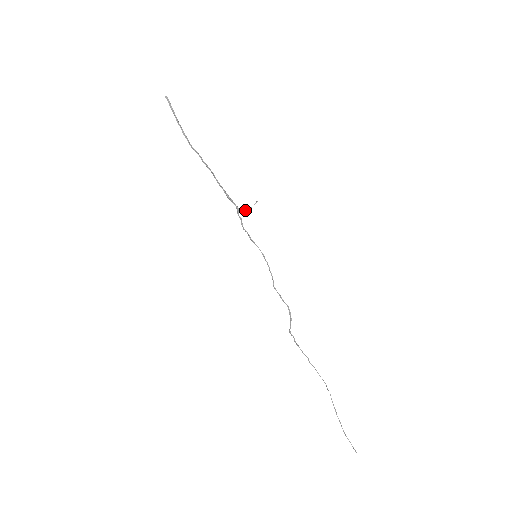
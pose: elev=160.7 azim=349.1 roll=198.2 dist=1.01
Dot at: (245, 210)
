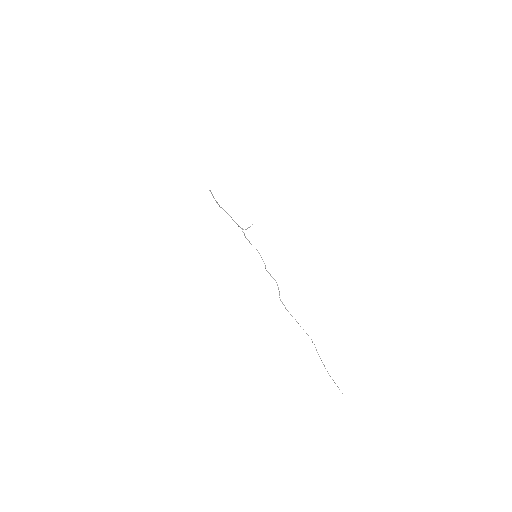
Dot at: (246, 229)
